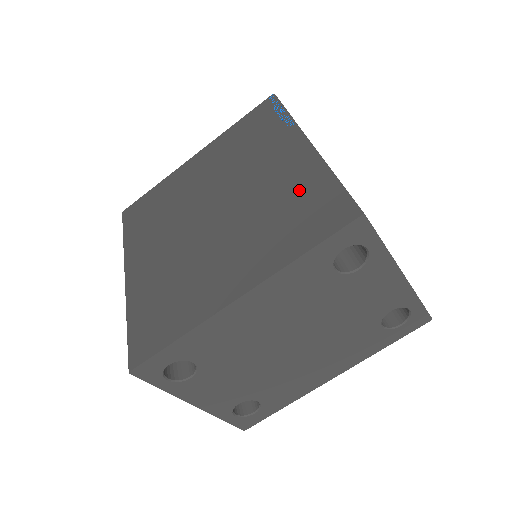
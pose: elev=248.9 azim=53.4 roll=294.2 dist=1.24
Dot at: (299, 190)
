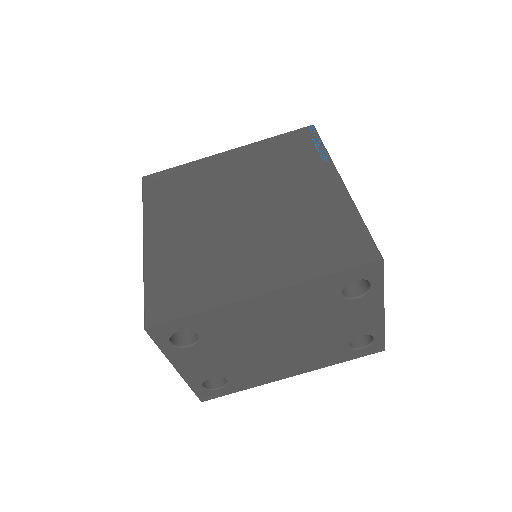
Dot at: (329, 220)
